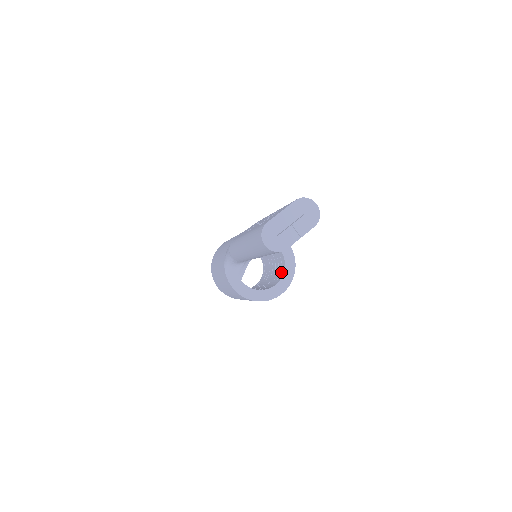
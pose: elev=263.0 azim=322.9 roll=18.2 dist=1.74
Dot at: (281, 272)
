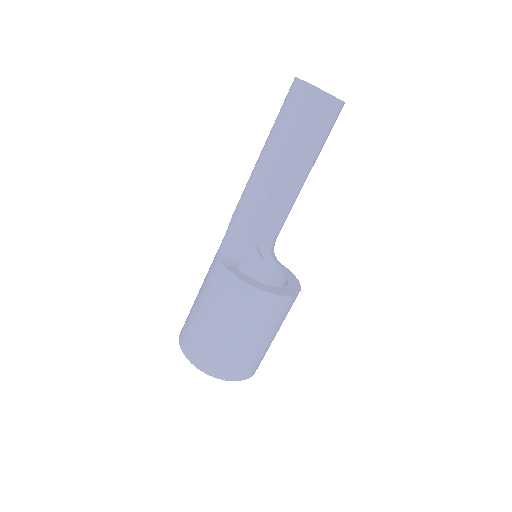
Dot at: occluded
